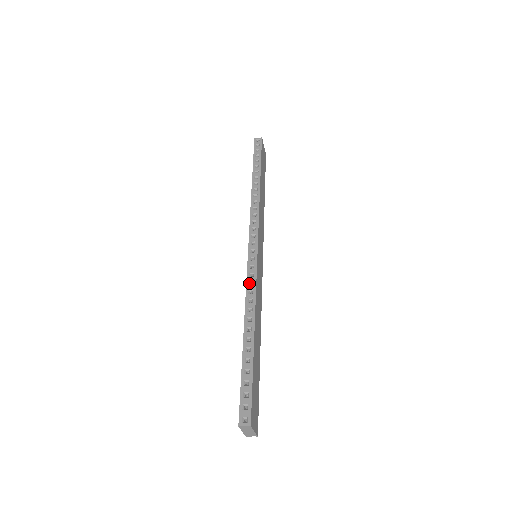
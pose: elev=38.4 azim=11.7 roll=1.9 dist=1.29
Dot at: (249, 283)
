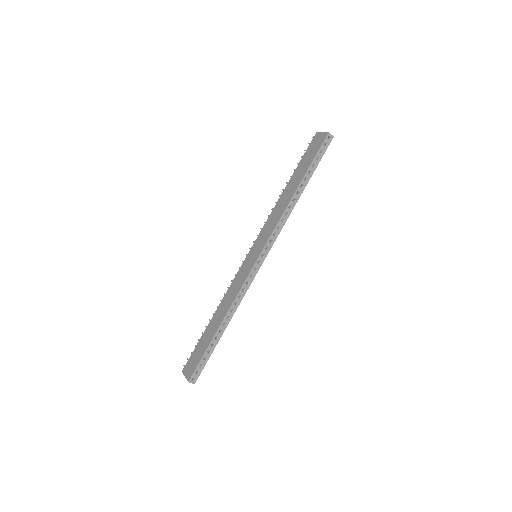
Dot at: (243, 289)
